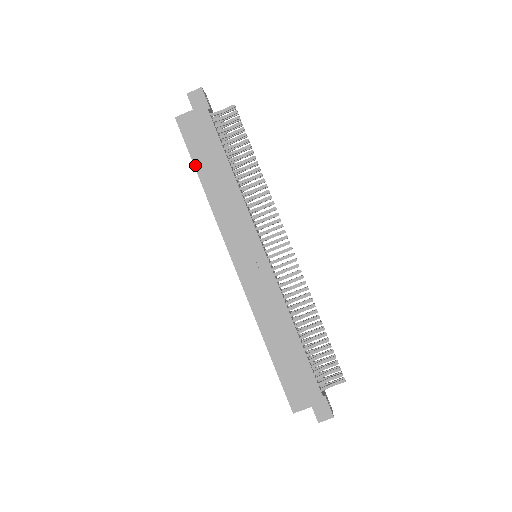
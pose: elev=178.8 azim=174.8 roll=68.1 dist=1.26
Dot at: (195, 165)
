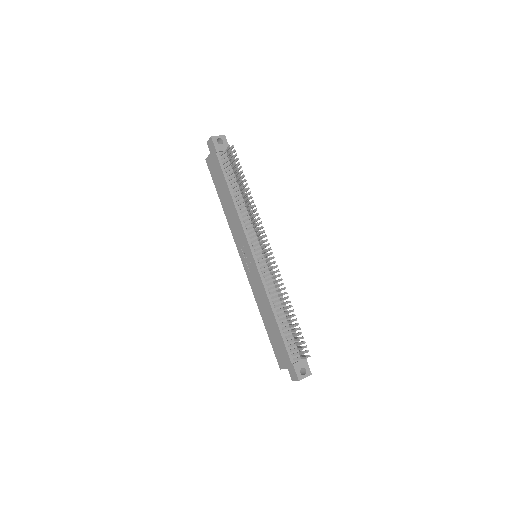
Dot at: (217, 192)
